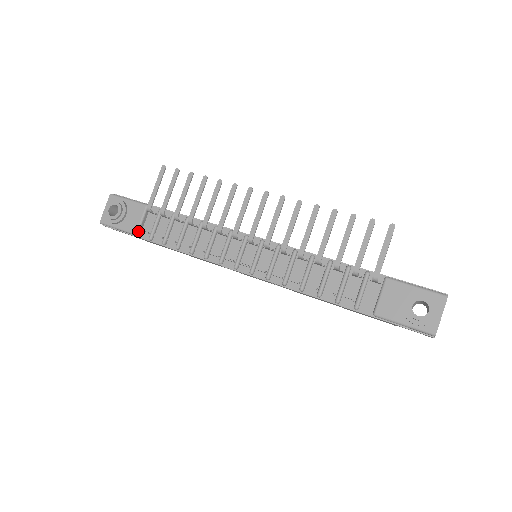
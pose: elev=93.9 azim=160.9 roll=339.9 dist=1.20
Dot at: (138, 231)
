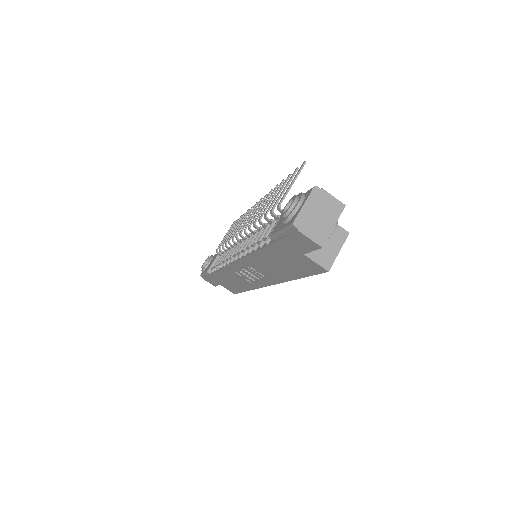
Dot at: (209, 269)
